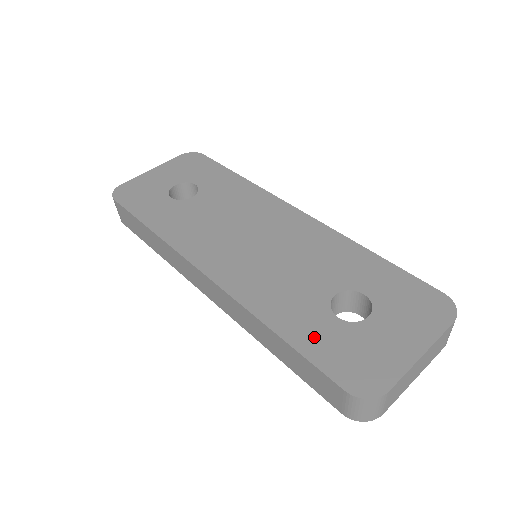
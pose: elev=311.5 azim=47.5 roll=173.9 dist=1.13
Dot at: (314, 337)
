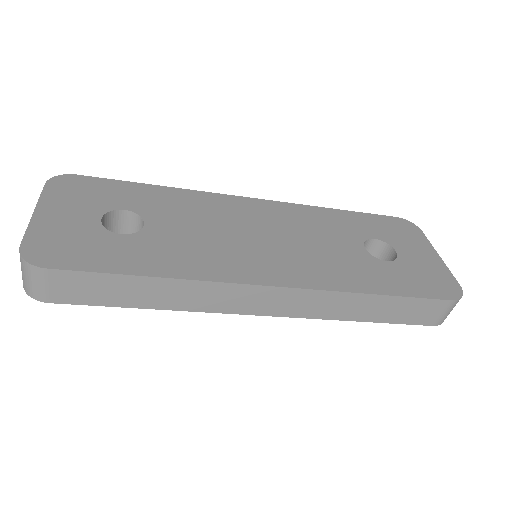
Dot at: (398, 282)
